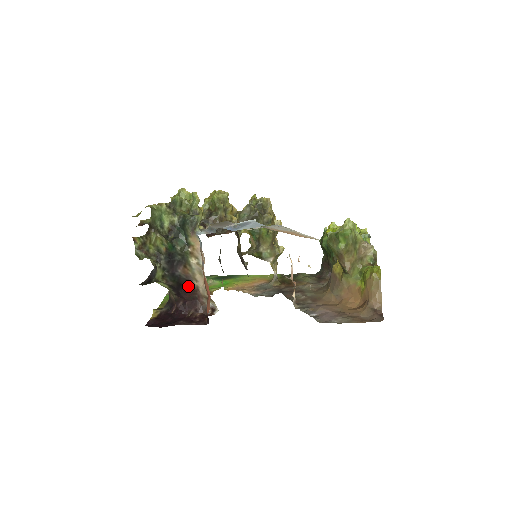
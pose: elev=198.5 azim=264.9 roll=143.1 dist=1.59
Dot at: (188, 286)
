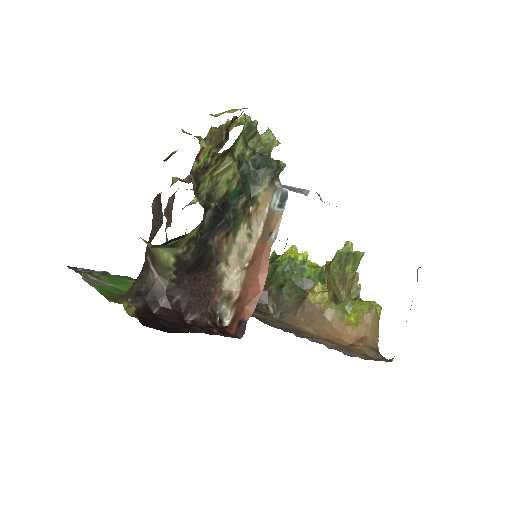
Dot at: (207, 270)
